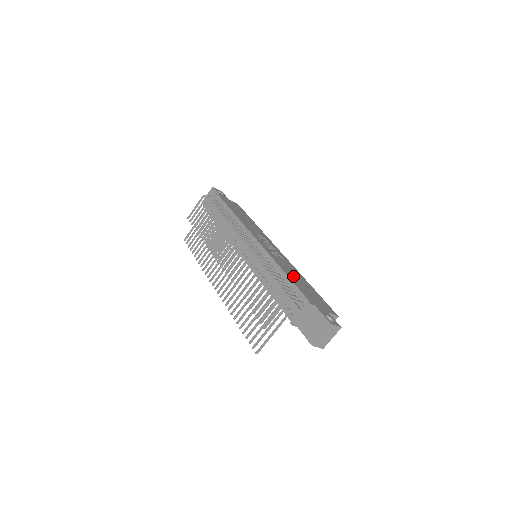
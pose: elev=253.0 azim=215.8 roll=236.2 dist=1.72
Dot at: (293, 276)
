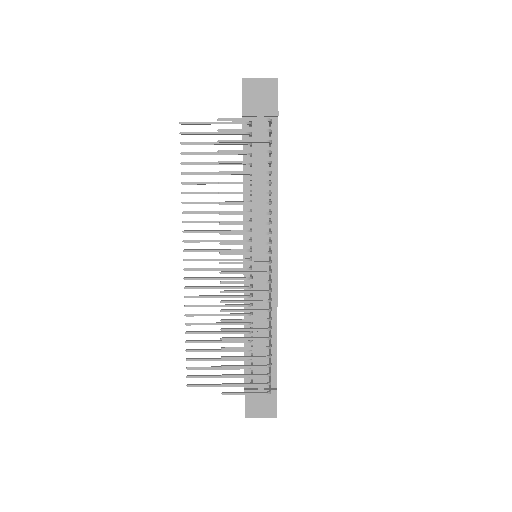
Dot at: occluded
